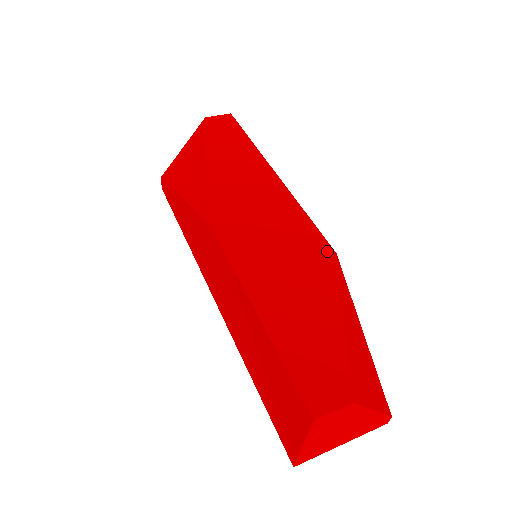
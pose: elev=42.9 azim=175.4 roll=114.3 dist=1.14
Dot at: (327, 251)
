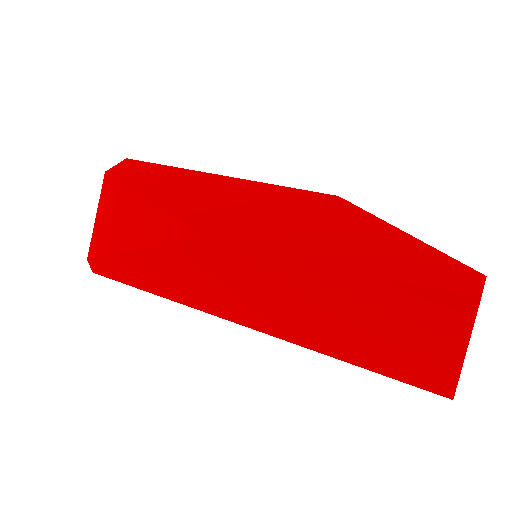
Dot at: (330, 199)
